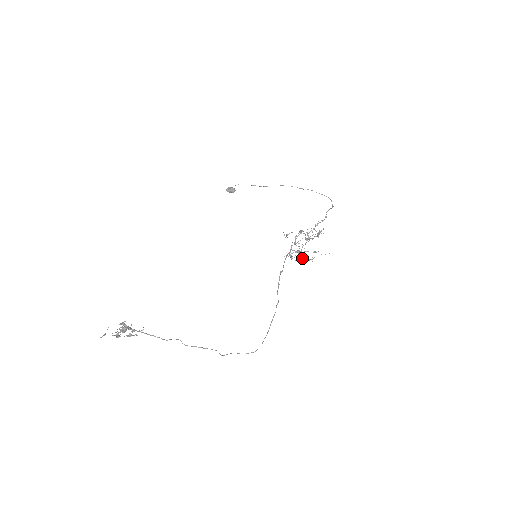
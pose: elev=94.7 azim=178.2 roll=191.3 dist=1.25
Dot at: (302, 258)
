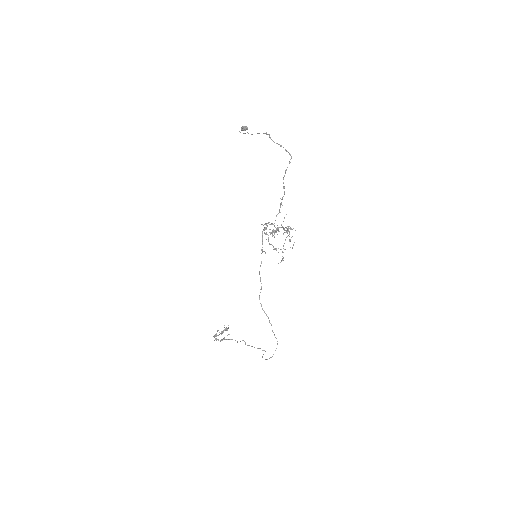
Dot at: (282, 252)
